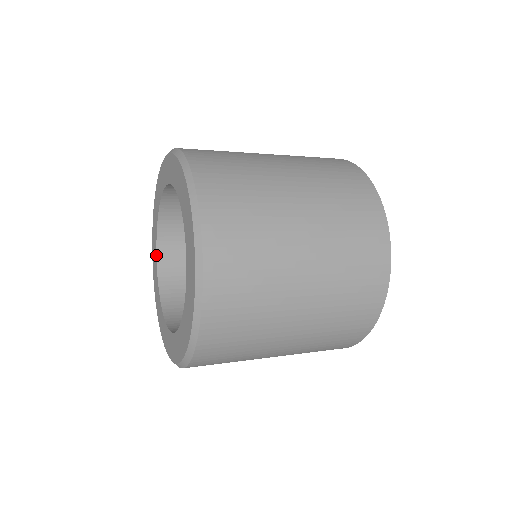
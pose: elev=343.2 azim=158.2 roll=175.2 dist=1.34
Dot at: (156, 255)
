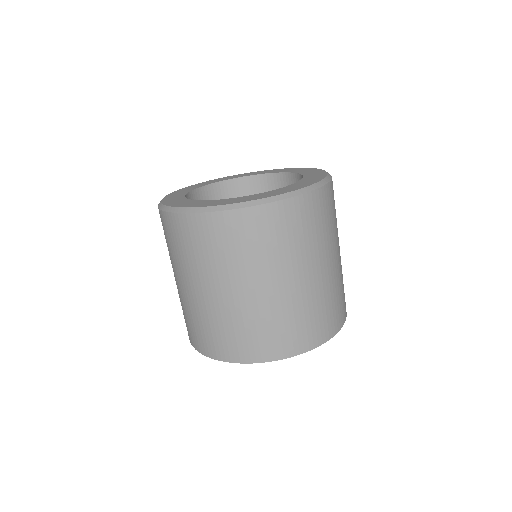
Dot at: (187, 193)
